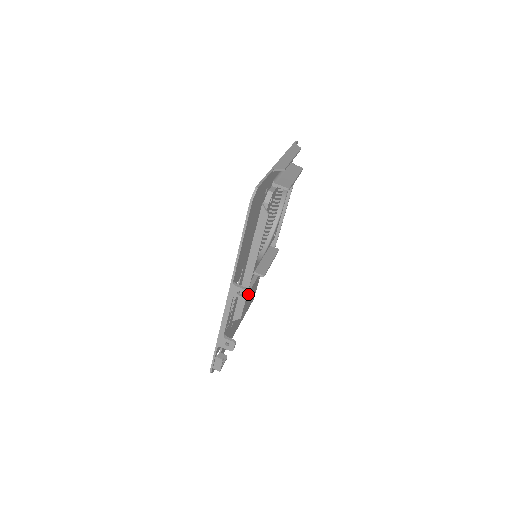
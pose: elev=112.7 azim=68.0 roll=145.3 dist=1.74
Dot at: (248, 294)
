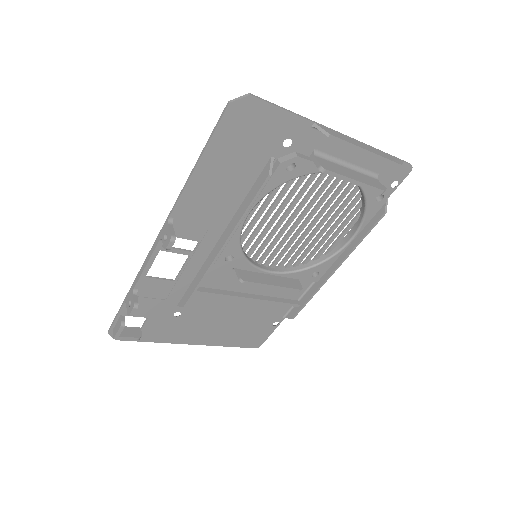
Dot at: (169, 242)
